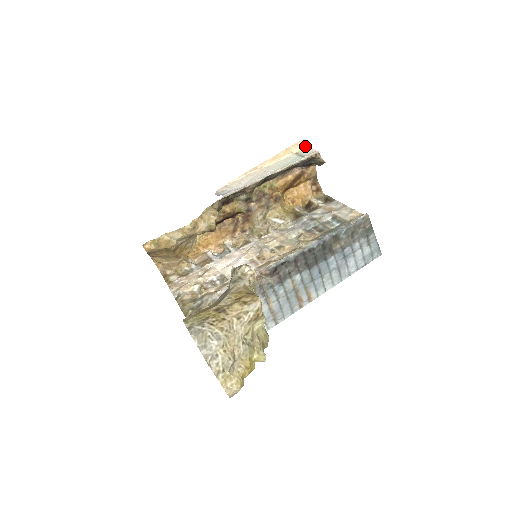
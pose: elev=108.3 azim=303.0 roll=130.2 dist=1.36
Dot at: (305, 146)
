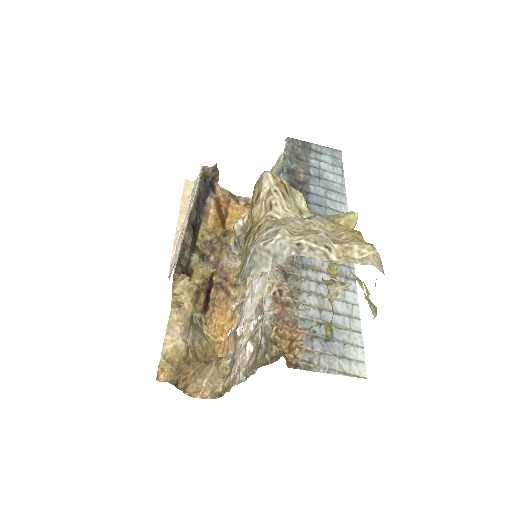
Dot at: (192, 183)
